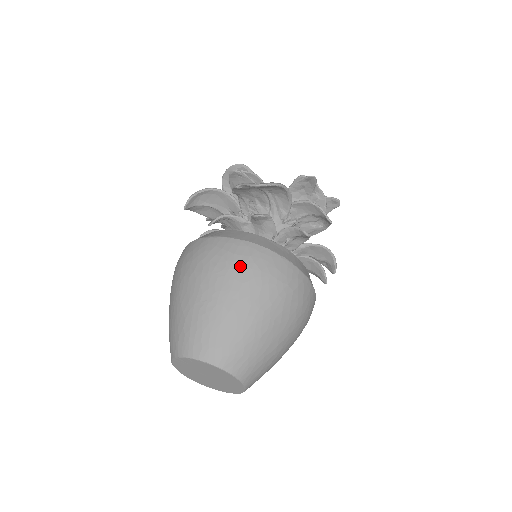
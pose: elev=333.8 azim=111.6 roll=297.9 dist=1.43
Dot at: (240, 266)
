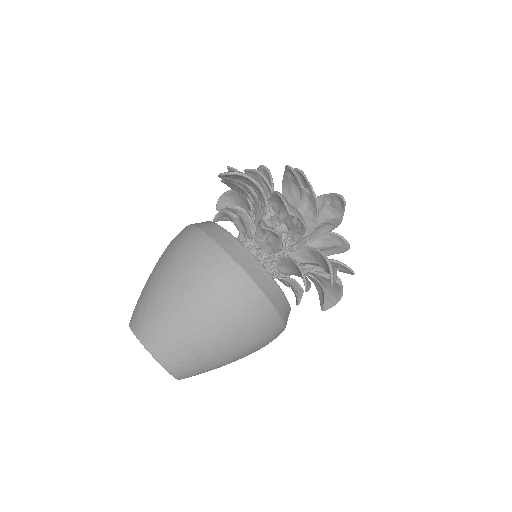
Dot at: (177, 248)
